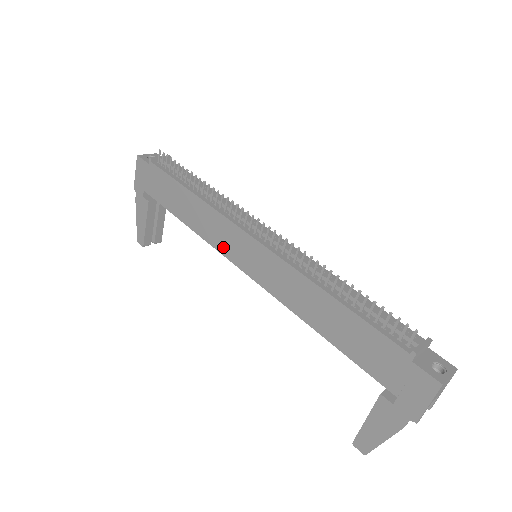
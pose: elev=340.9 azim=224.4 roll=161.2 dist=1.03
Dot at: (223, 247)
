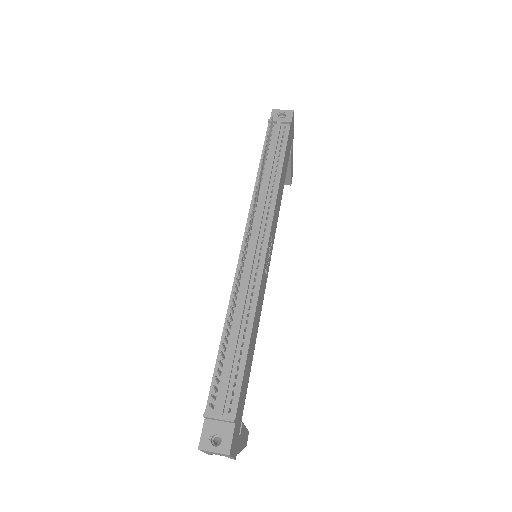
Dot at: occluded
